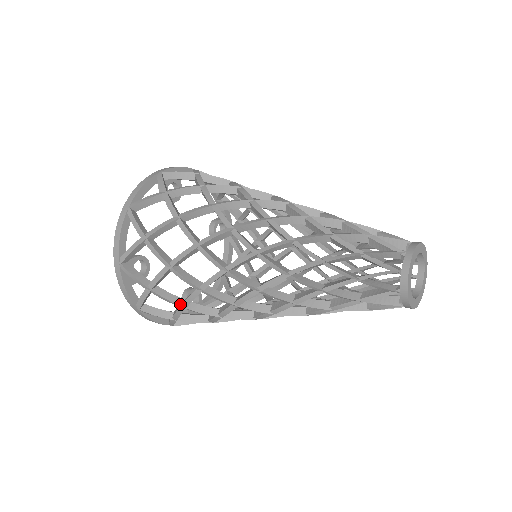
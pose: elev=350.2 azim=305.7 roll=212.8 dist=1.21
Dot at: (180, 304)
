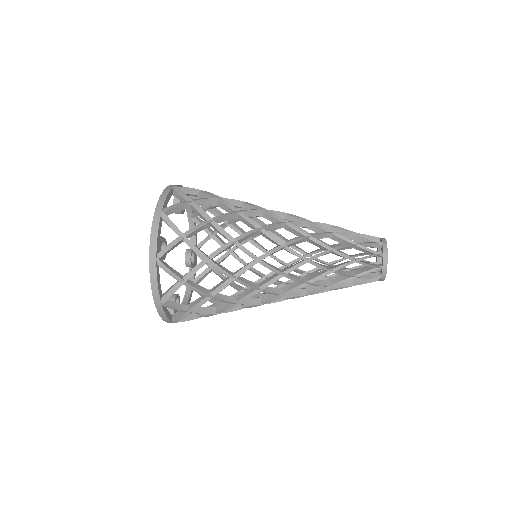
Dot at: occluded
